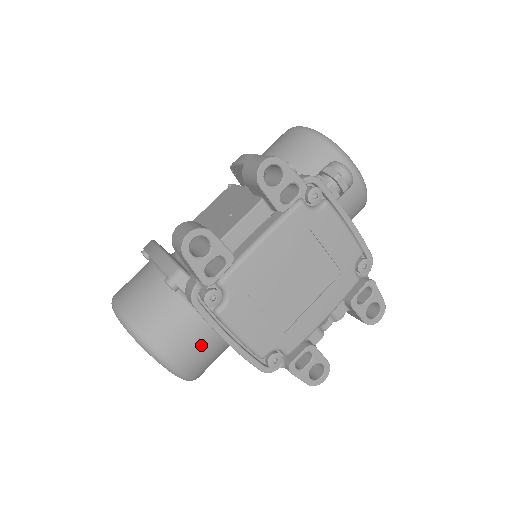
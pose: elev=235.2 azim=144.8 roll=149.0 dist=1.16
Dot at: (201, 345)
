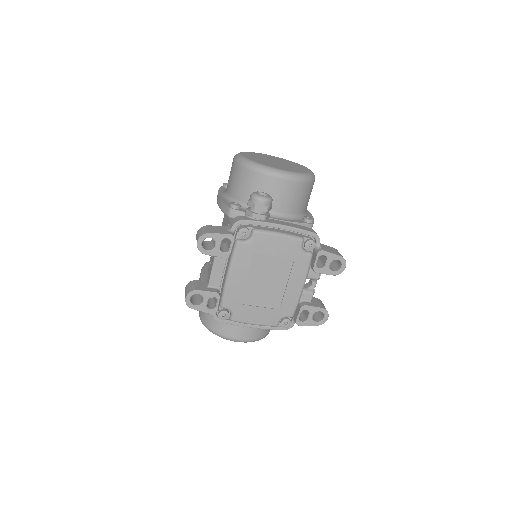
Dot at: occluded
